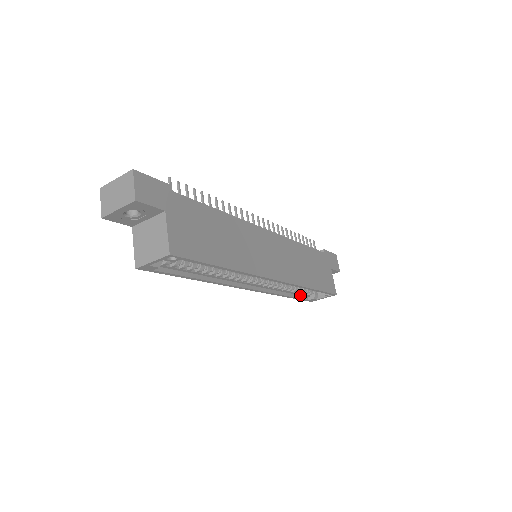
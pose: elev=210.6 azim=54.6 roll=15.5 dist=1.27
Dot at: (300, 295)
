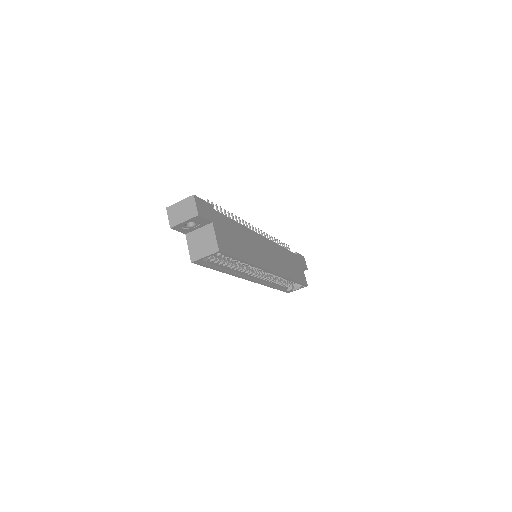
Dot at: (282, 287)
